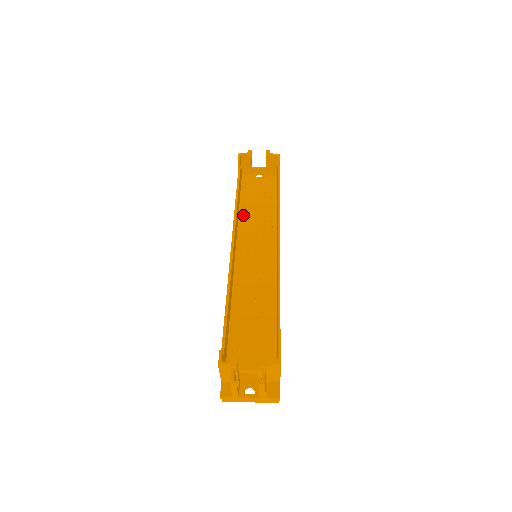
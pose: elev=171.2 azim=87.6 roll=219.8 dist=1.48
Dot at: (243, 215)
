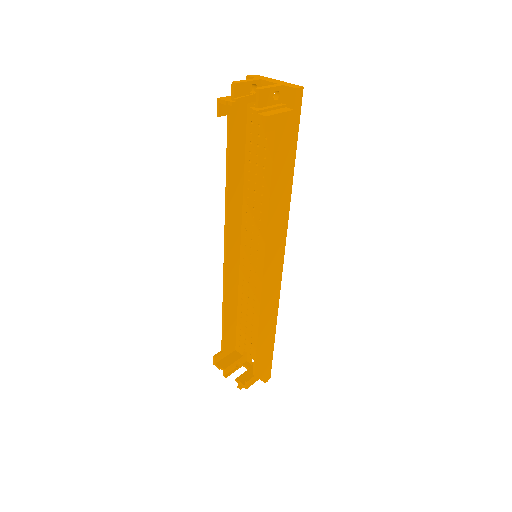
Dot at: (247, 186)
